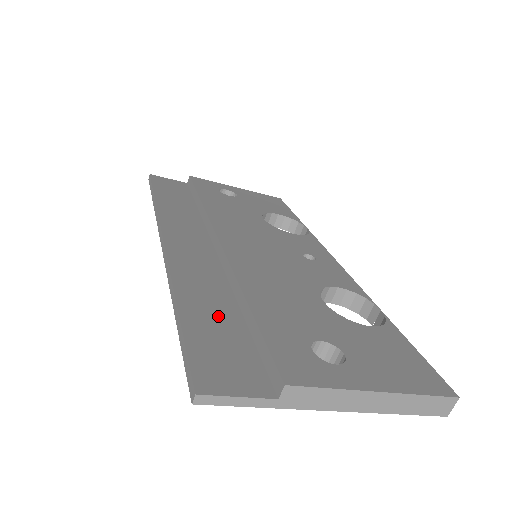
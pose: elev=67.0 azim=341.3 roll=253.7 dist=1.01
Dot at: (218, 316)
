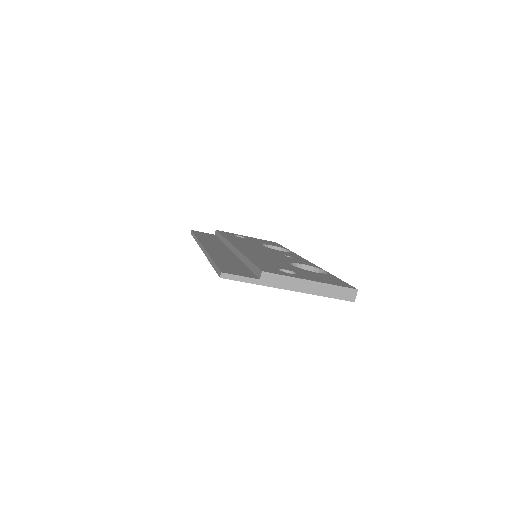
Dot at: (232, 263)
